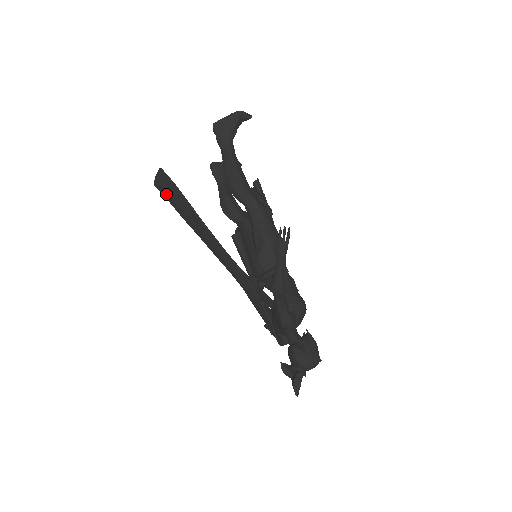
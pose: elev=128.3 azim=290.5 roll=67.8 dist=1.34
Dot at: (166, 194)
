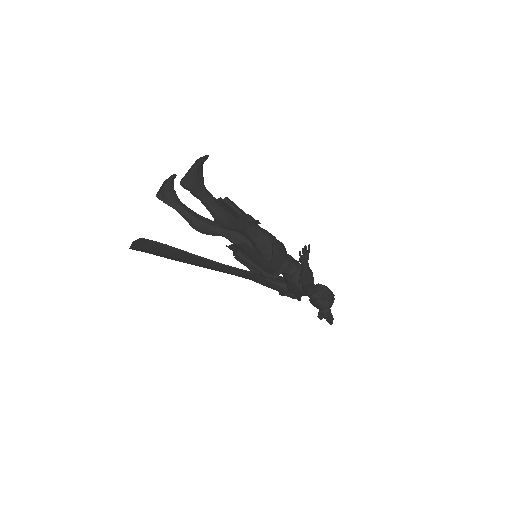
Dot at: (150, 252)
